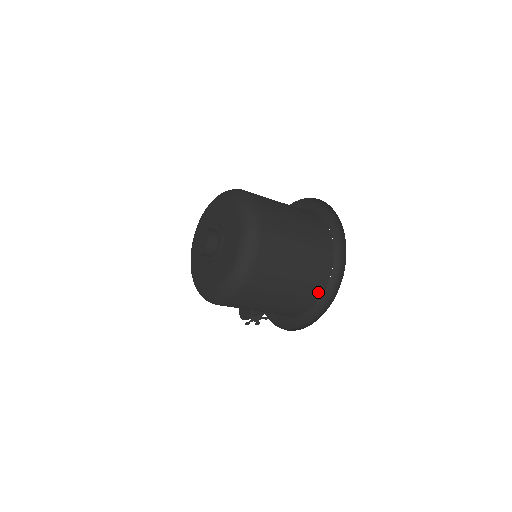
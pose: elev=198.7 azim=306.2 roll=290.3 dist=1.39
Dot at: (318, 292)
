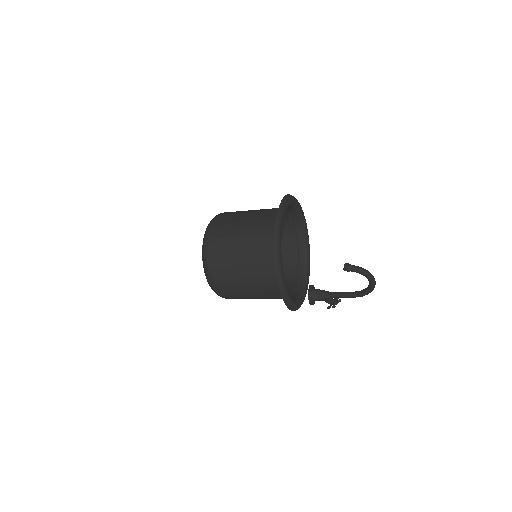
Dot at: (276, 277)
